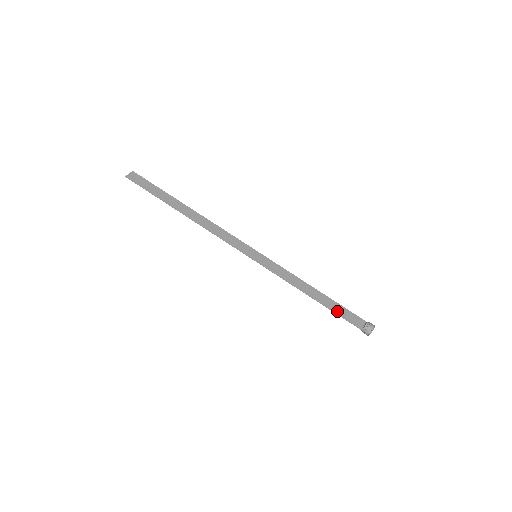
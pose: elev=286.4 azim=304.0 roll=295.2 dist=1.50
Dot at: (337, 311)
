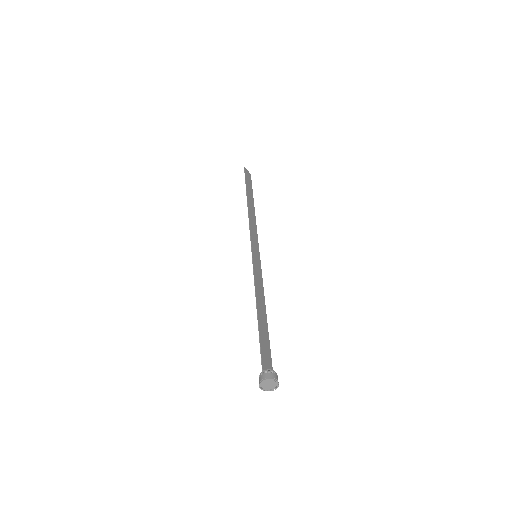
Dot at: (262, 338)
